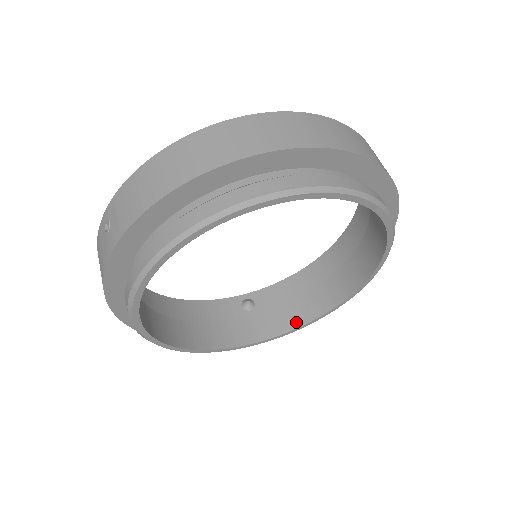
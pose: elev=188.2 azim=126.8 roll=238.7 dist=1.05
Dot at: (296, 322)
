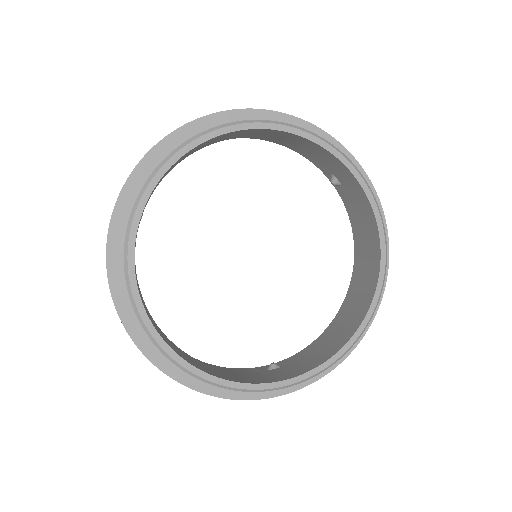
Dot at: (326, 356)
